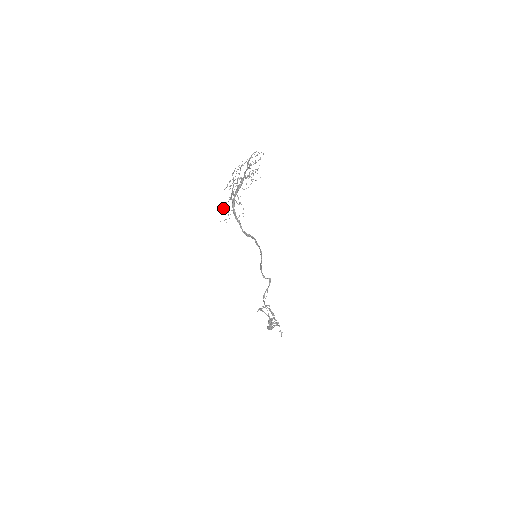
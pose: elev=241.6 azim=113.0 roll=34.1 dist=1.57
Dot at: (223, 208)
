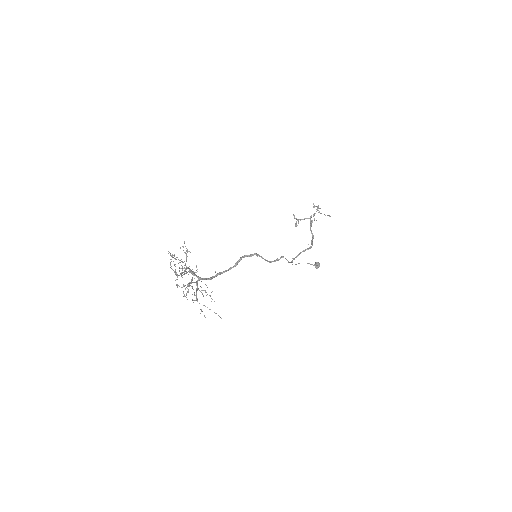
Dot at: occluded
